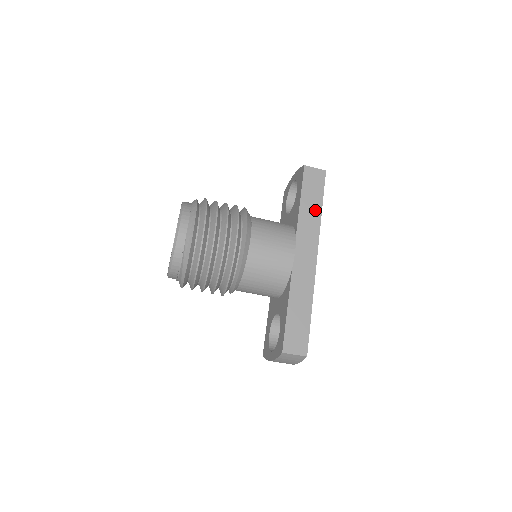
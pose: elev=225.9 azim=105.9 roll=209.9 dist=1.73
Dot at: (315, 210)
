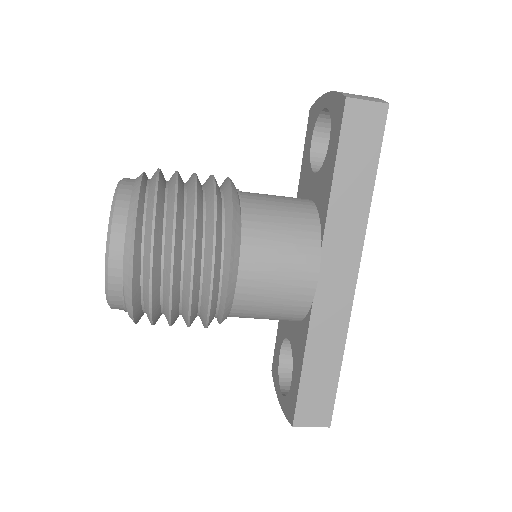
Dot at: (360, 191)
